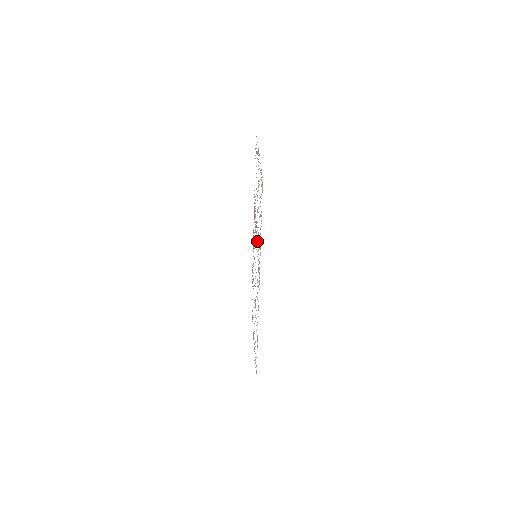
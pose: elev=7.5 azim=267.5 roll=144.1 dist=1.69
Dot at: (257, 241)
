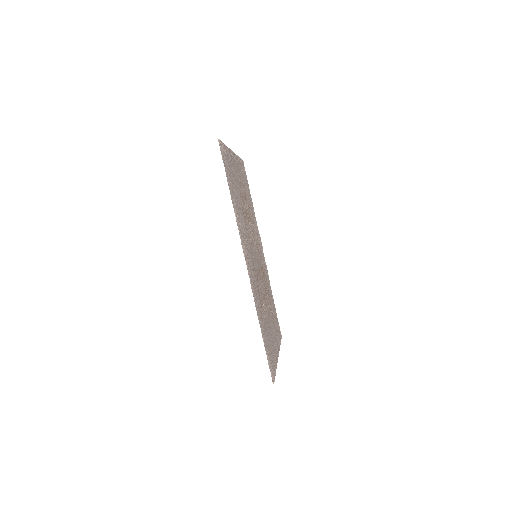
Dot at: (247, 231)
